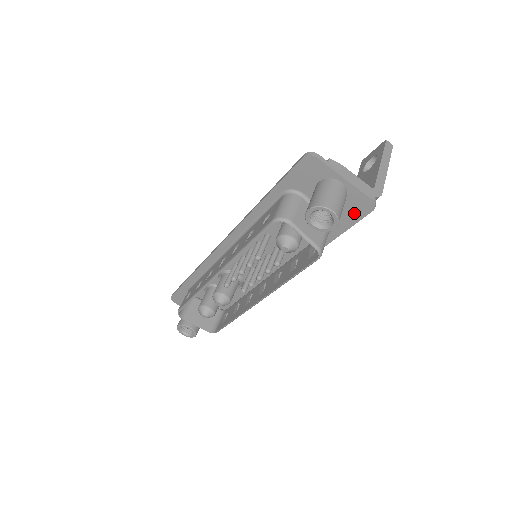
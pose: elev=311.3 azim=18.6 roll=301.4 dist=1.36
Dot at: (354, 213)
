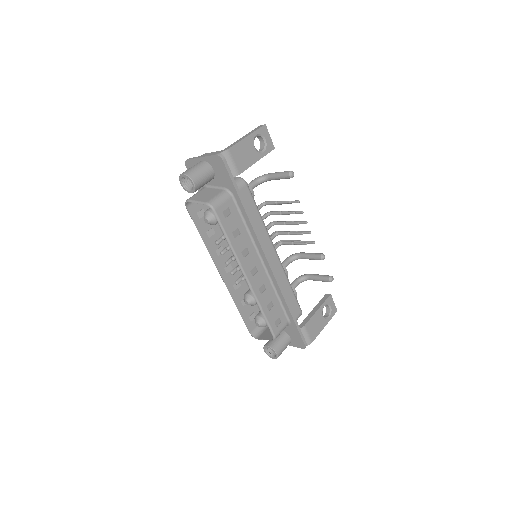
Dot at: (222, 171)
